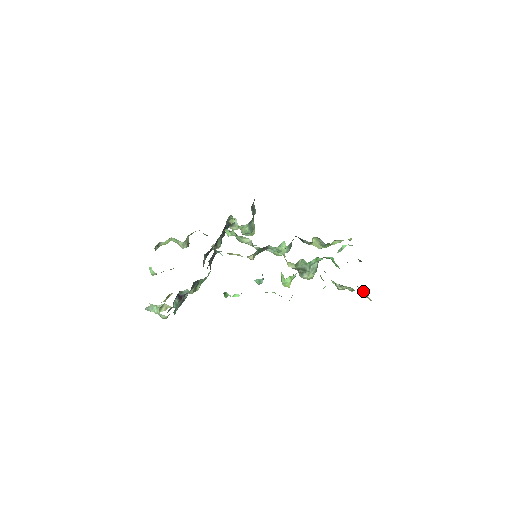
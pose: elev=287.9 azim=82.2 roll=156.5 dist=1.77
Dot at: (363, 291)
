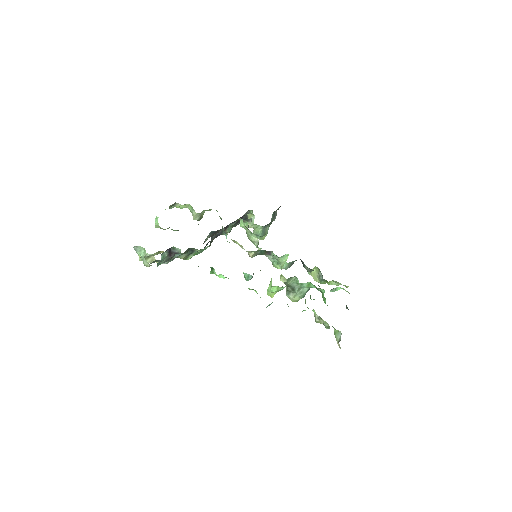
Dot at: (337, 335)
